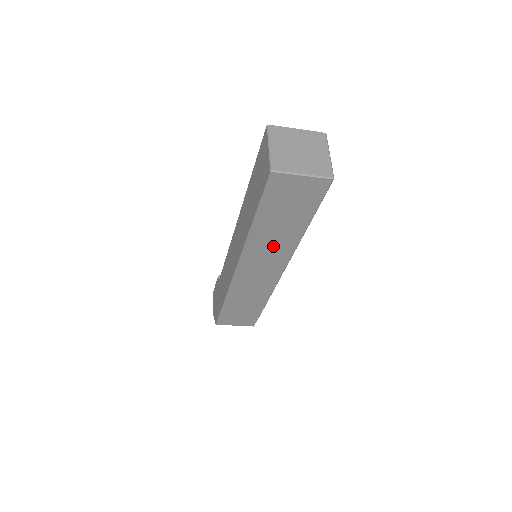
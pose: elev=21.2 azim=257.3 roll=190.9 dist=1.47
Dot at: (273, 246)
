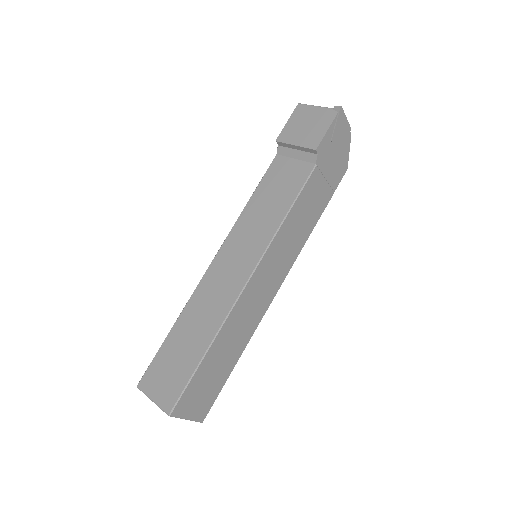
Dot at: occluded
